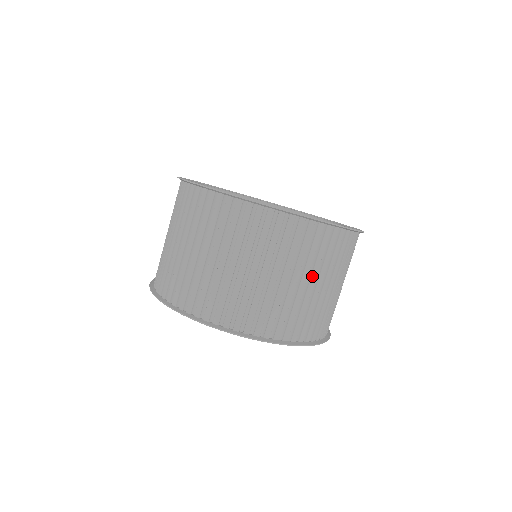
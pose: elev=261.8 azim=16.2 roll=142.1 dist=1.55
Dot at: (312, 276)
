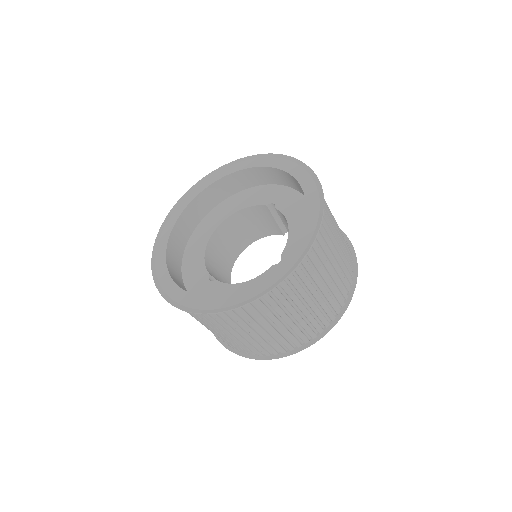
Dot at: (291, 312)
